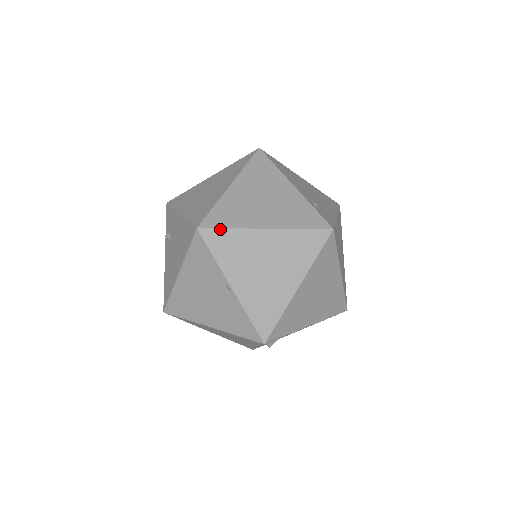
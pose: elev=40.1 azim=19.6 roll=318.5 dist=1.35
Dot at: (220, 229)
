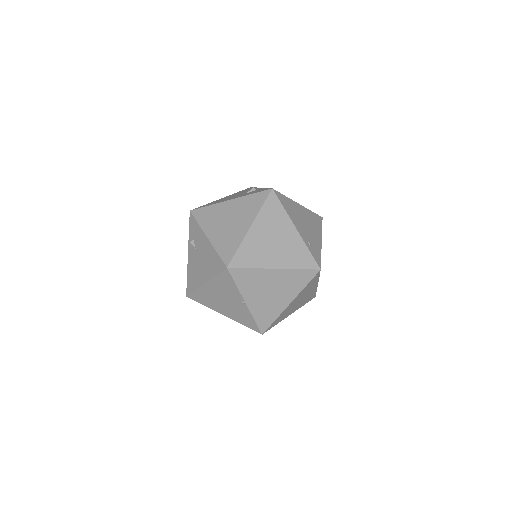
Dot at: (243, 268)
